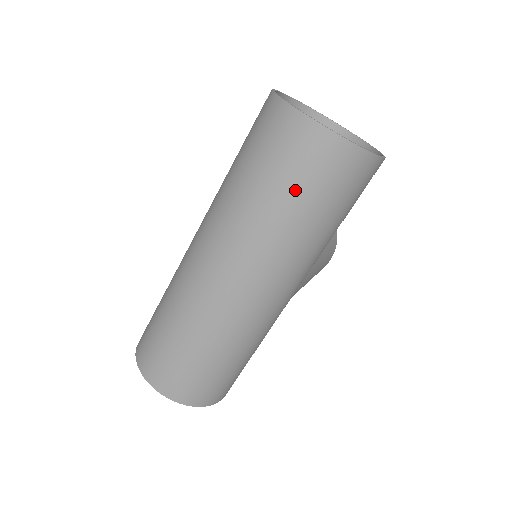
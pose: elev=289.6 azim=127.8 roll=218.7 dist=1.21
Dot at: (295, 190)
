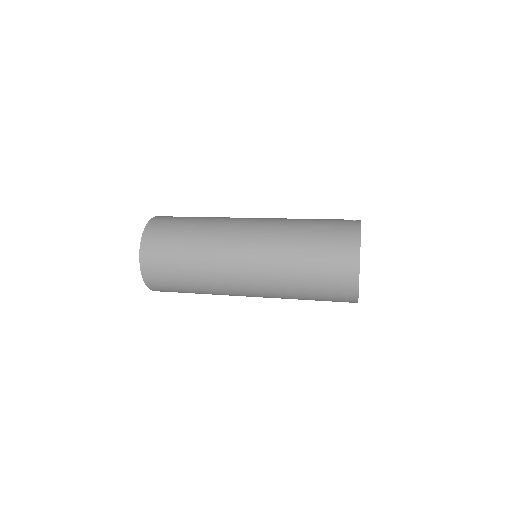
Dot at: (317, 277)
